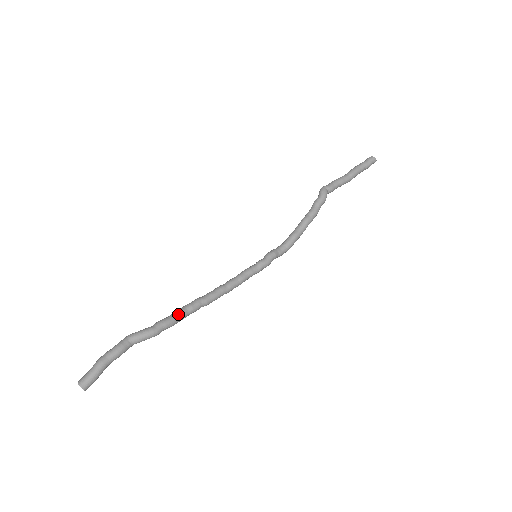
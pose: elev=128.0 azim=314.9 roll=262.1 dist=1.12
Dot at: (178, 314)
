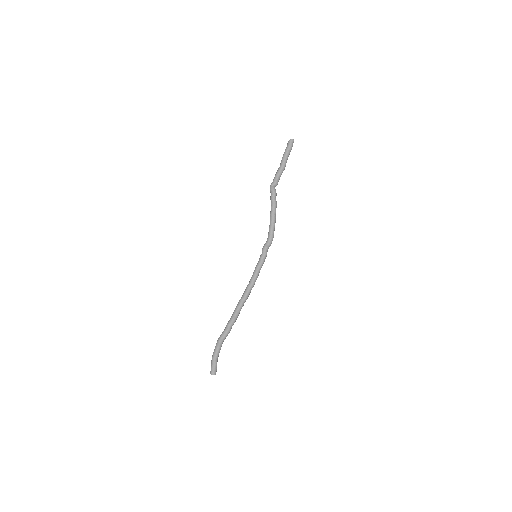
Dot at: (234, 315)
